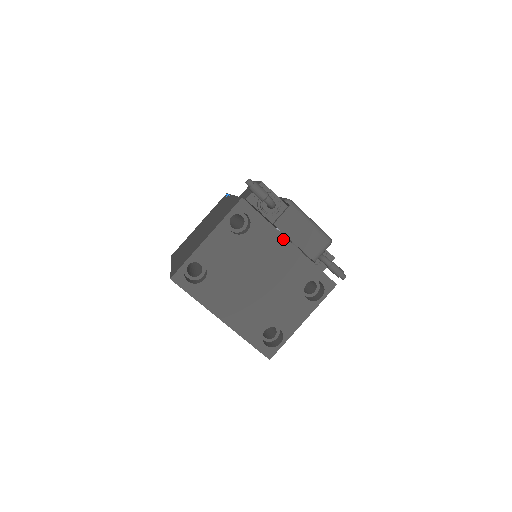
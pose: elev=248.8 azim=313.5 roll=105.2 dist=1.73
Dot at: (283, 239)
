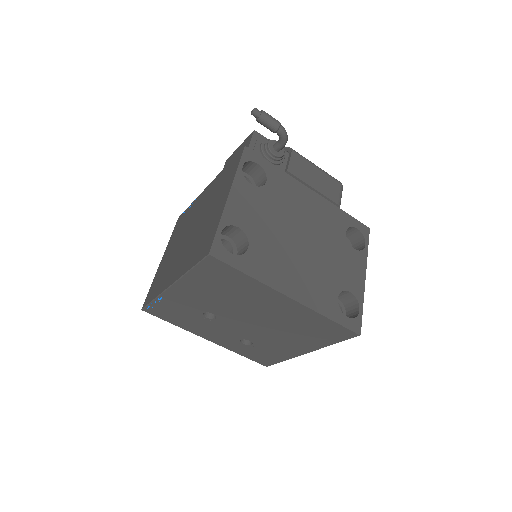
Dot at: (302, 187)
